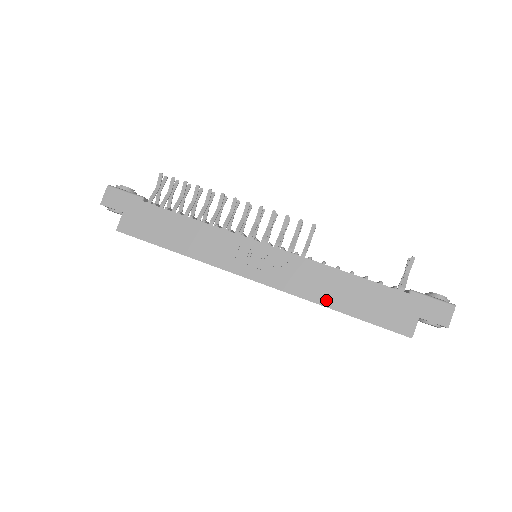
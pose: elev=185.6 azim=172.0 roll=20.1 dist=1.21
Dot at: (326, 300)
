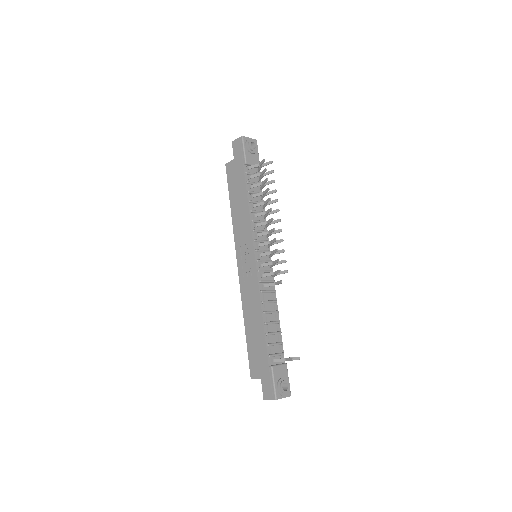
Dot at: (246, 316)
